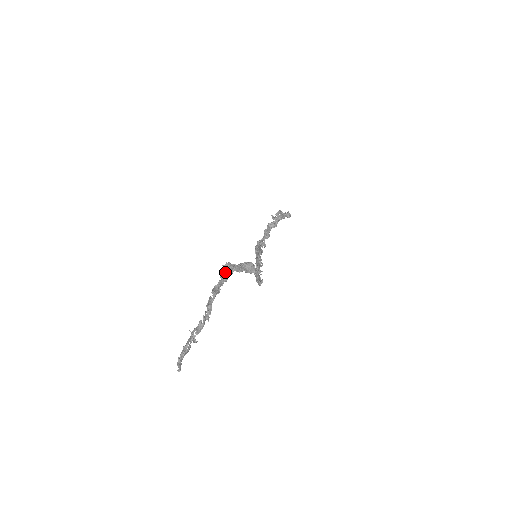
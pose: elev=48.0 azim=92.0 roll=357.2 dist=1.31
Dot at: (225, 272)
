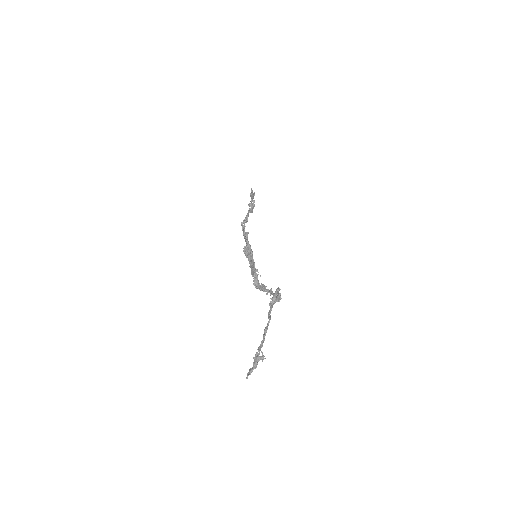
Dot at: (277, 300)
